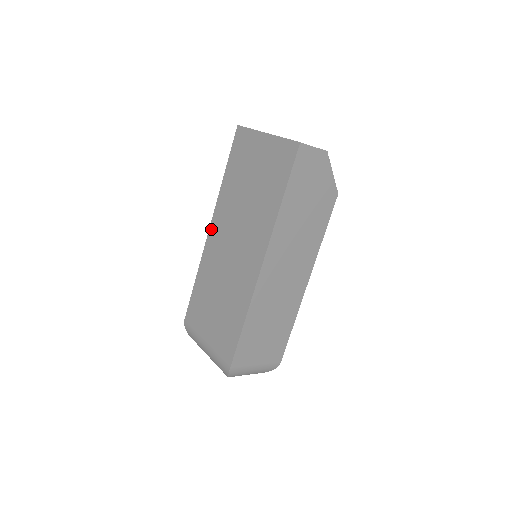
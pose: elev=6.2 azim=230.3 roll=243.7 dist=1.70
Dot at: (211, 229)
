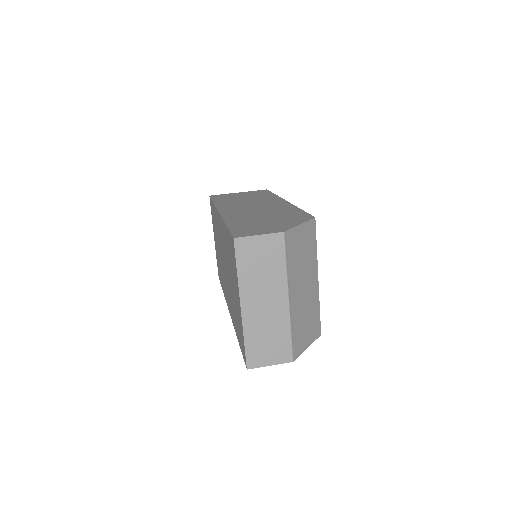
Dot at: (218, 216)
